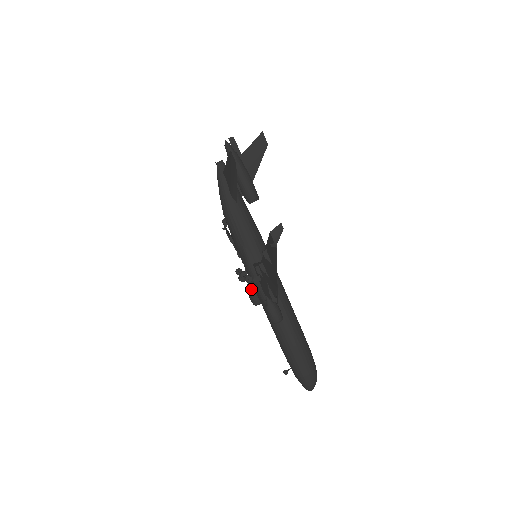
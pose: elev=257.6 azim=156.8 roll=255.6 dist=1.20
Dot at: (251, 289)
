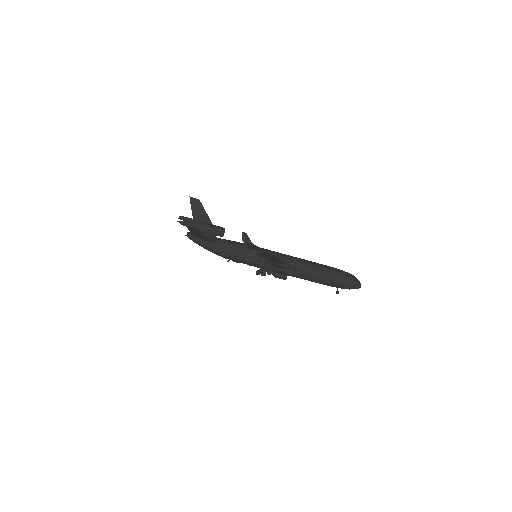
Dot at: occluded
